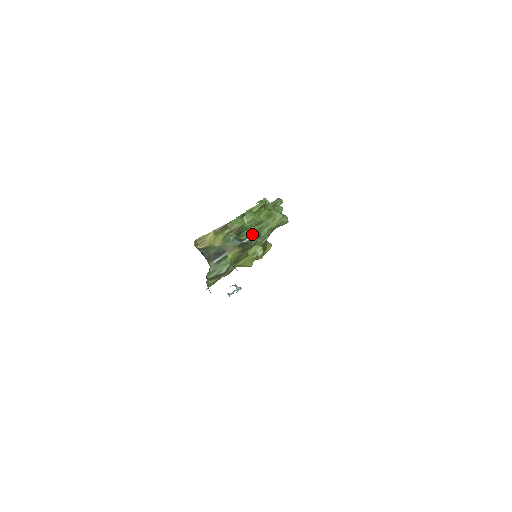
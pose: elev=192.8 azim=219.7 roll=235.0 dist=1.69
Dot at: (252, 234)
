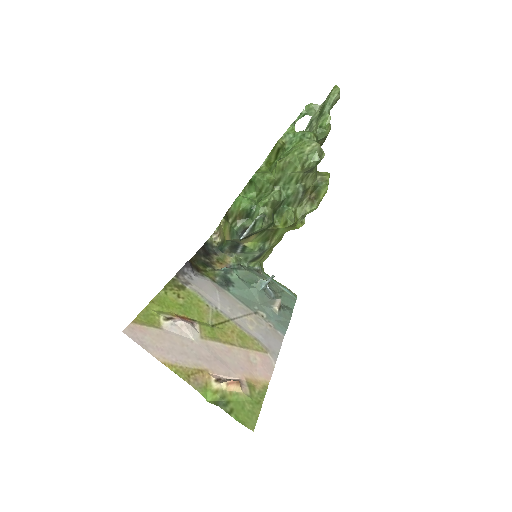
Dot at: (258, 215)
